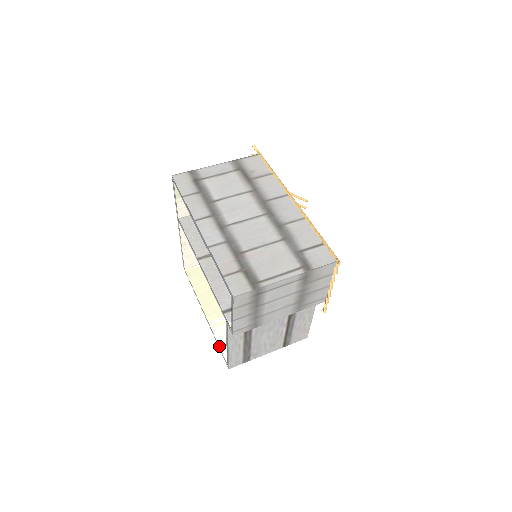
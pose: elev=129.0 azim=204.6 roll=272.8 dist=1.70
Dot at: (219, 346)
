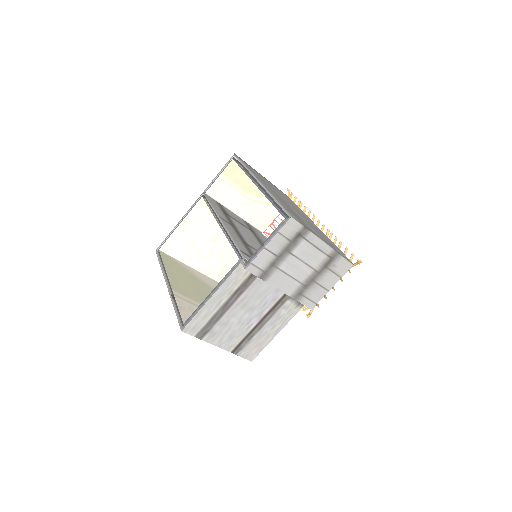
Dot at: (179, 309)
